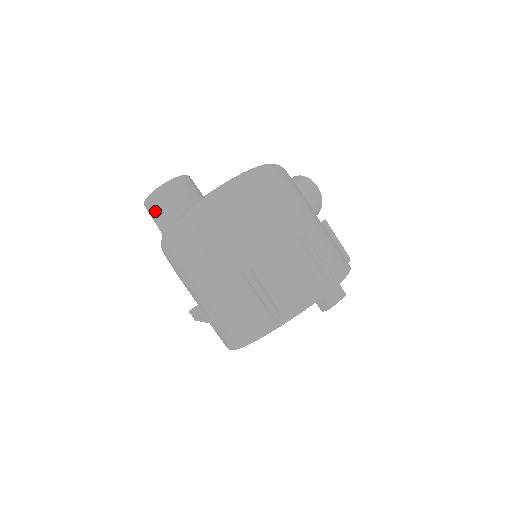
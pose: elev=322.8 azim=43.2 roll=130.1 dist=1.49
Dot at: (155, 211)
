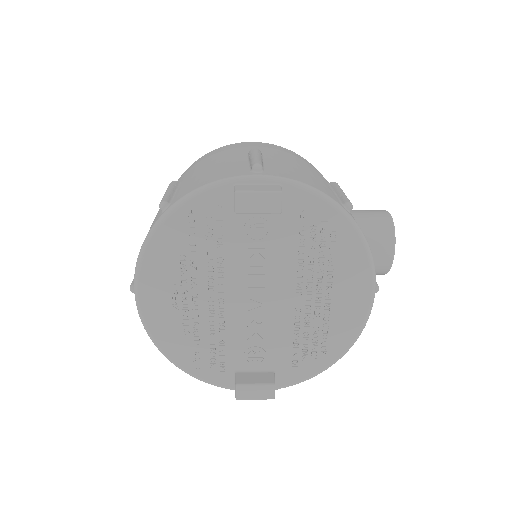
Dot at: occluded
